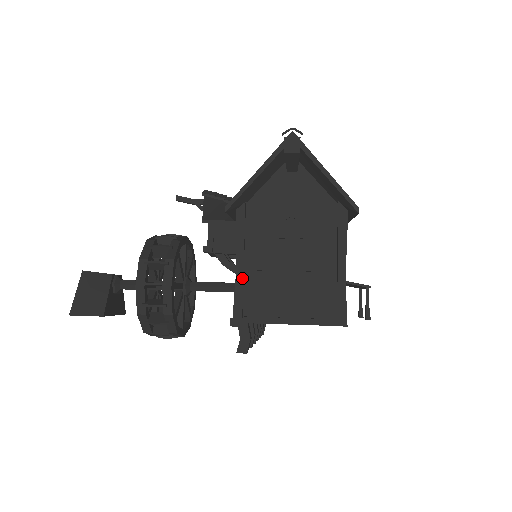
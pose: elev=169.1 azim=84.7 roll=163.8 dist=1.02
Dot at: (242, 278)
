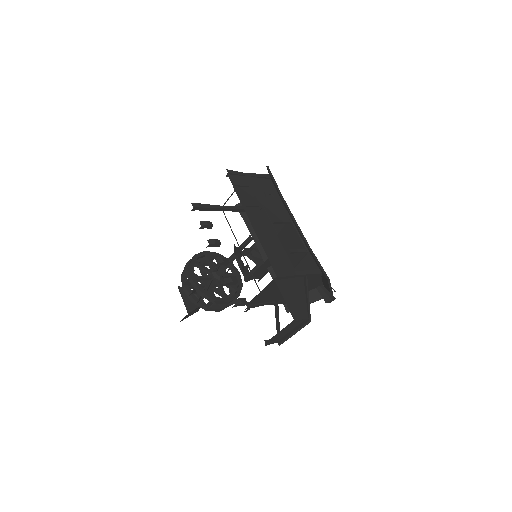
Dot at: (219, 206)
